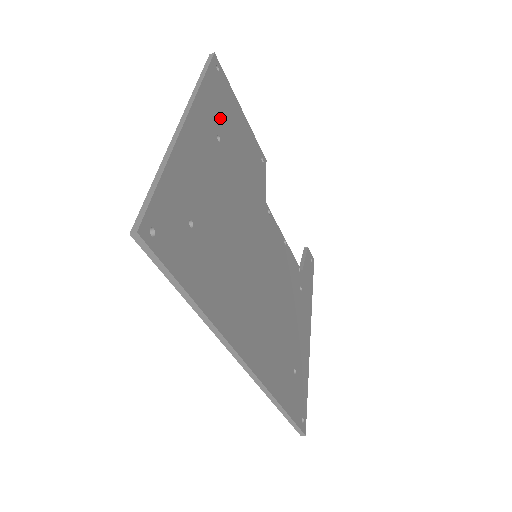
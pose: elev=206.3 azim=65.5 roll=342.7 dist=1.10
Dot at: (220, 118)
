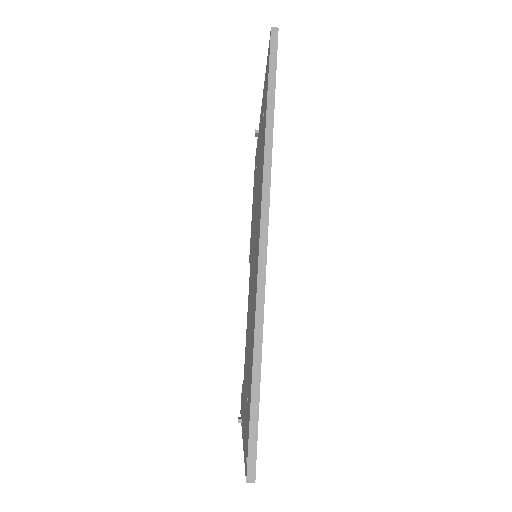
Dot at: occluded
